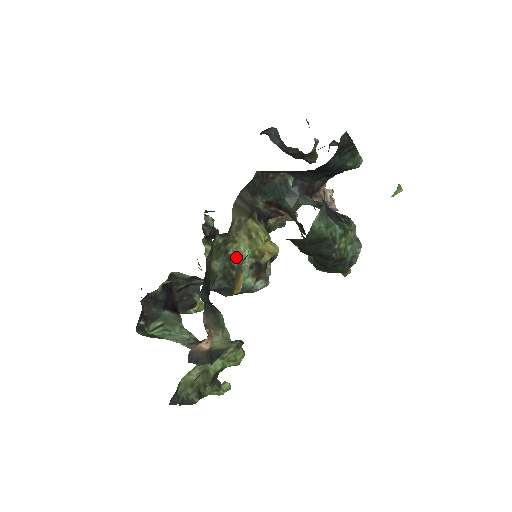
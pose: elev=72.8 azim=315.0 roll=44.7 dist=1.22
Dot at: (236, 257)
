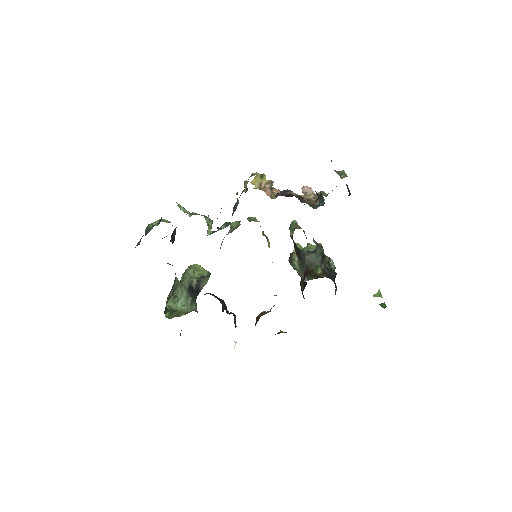
Dot at: occluded
